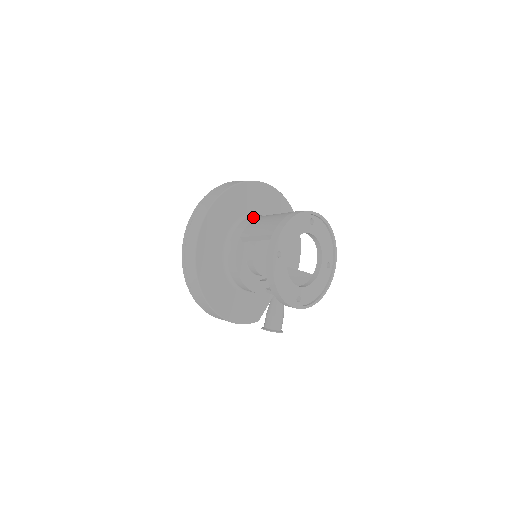
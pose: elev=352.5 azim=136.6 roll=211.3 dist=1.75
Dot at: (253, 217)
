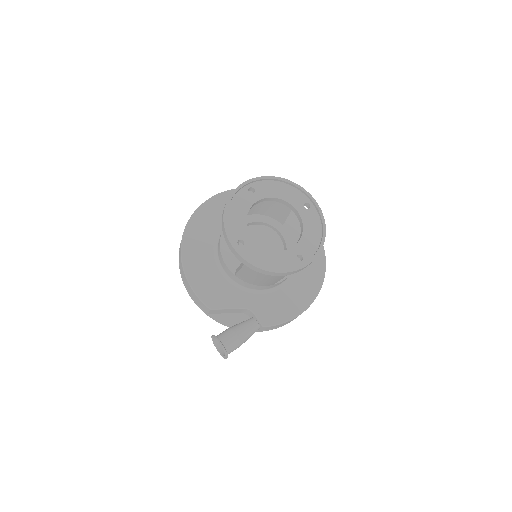
Dot at: occluded
